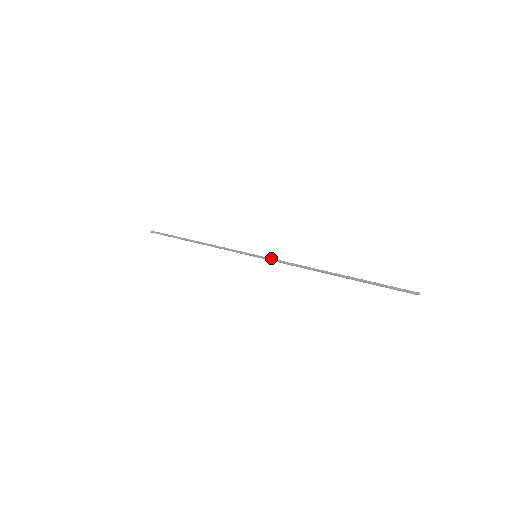
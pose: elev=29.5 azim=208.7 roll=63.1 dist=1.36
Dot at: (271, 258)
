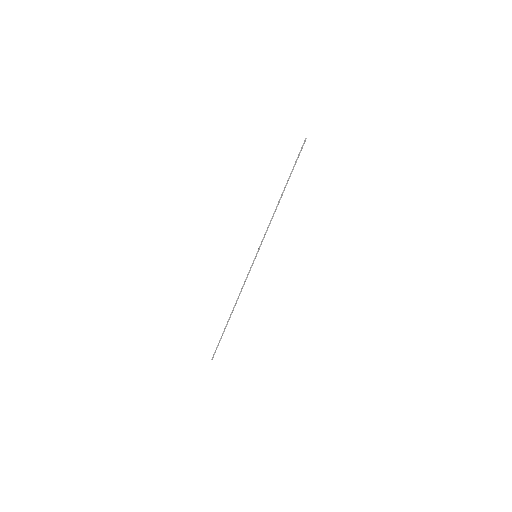
Dot at: (261, 243)
